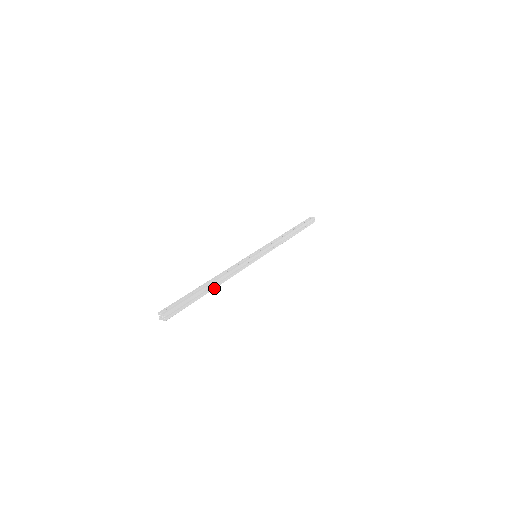
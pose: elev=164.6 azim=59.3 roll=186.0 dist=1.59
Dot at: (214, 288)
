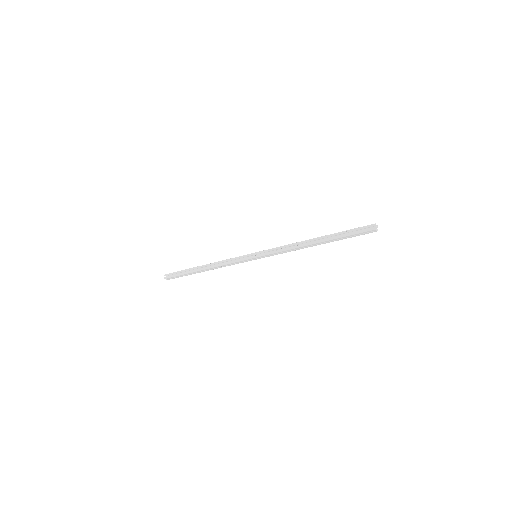
Dot at: occluded
